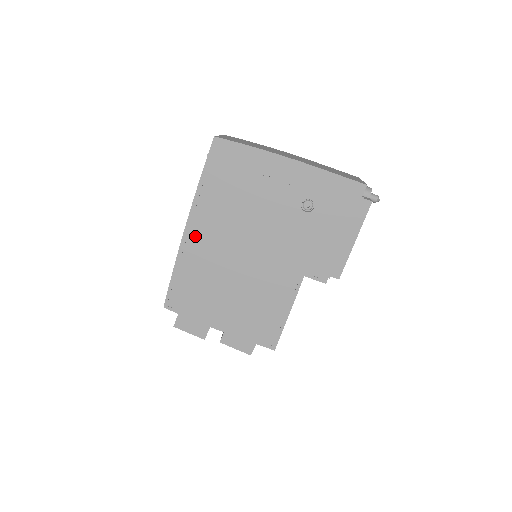
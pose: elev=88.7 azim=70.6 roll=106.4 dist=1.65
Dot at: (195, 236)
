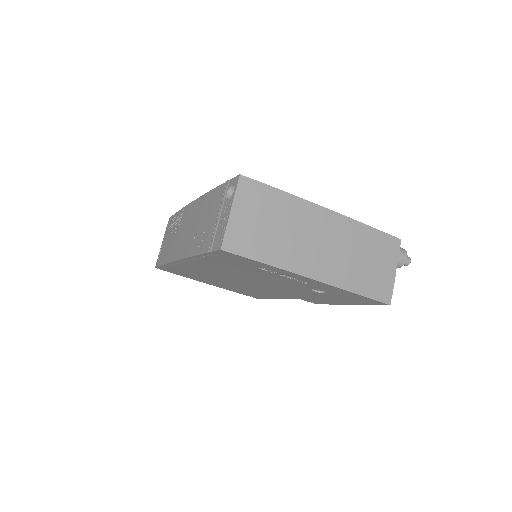
Dot at: (189, 265)
